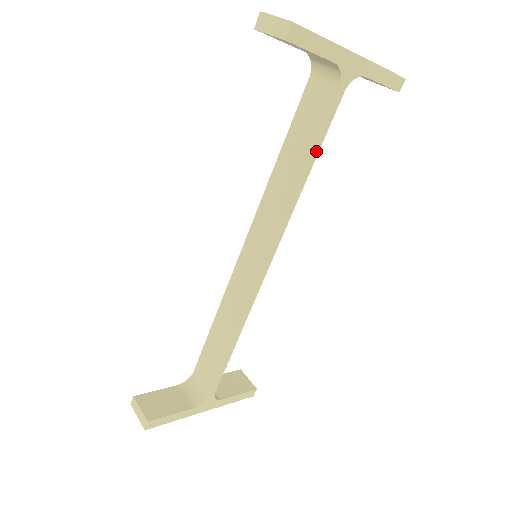
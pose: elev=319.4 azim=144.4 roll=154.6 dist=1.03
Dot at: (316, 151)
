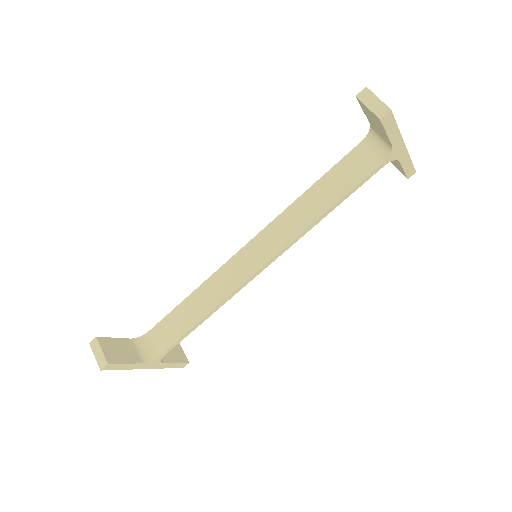
Dot at: (344, 198)
